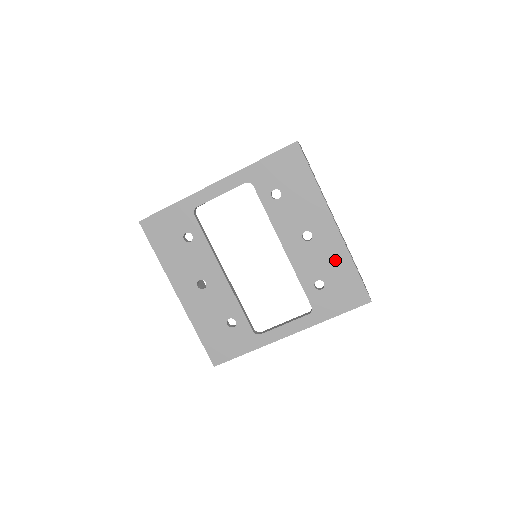
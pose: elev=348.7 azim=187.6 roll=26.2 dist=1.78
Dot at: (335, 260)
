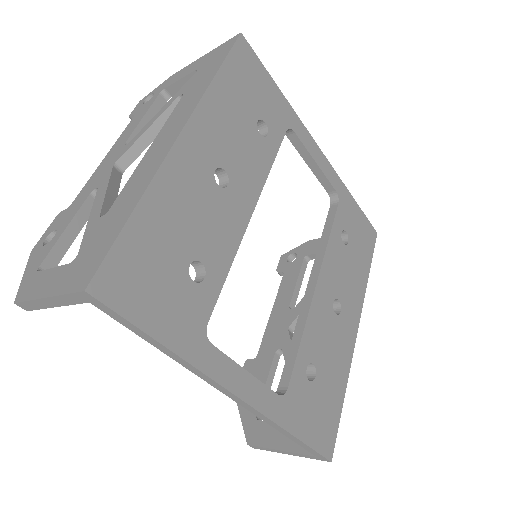
Dot at: (338, 365)
